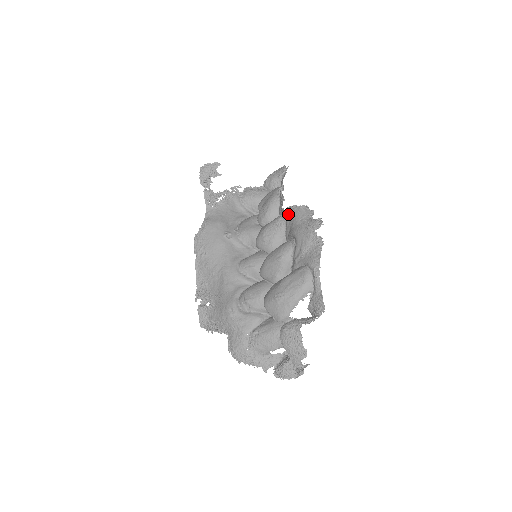
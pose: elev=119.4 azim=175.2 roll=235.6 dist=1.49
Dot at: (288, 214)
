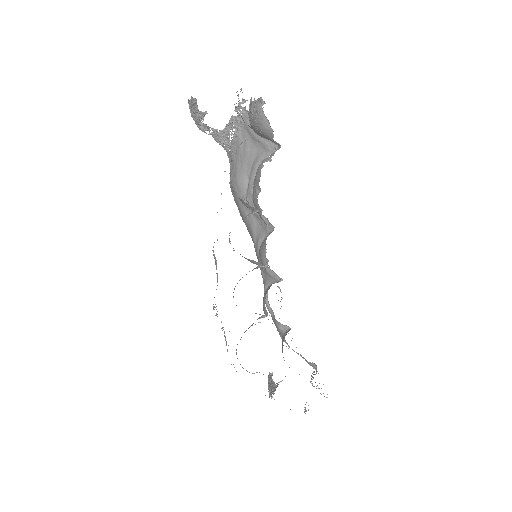
Dot at: occluded
